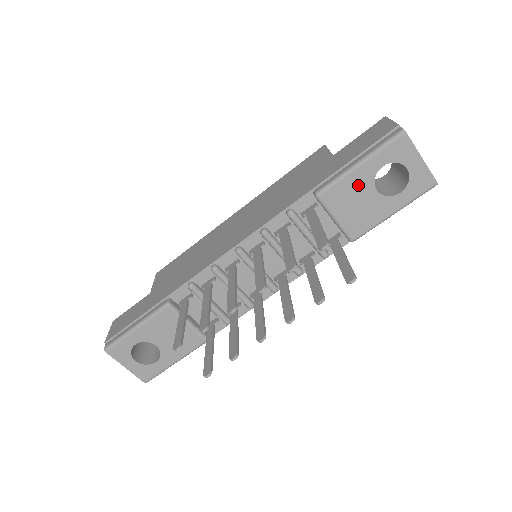
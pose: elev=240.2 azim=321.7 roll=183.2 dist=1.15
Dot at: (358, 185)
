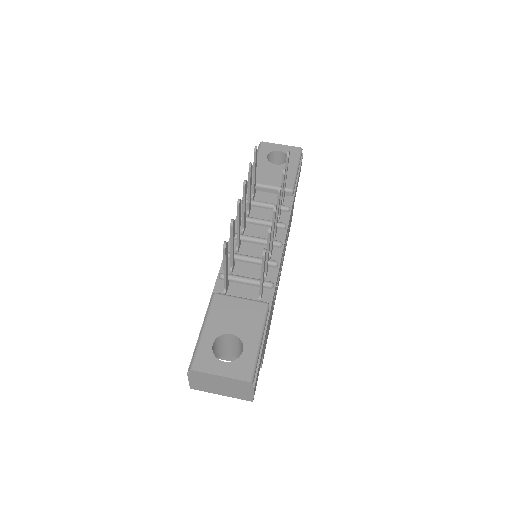
Dot at: (264, 168)
